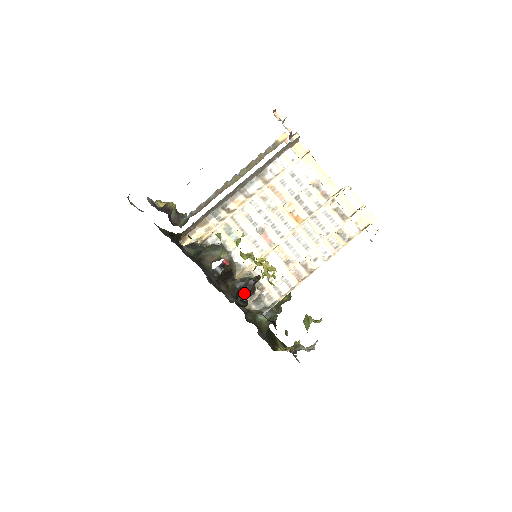
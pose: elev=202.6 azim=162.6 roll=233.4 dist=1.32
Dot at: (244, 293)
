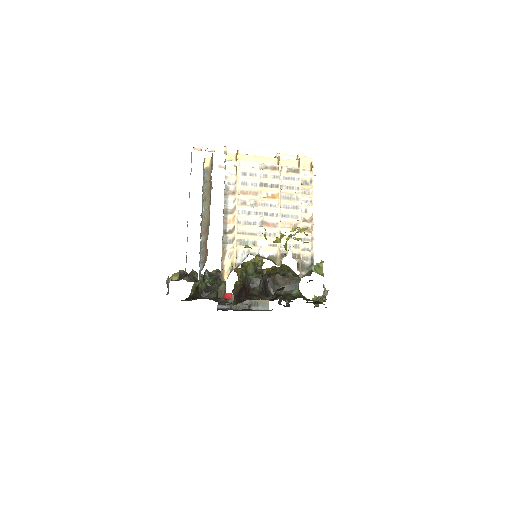
Dot at: (268, 290)
